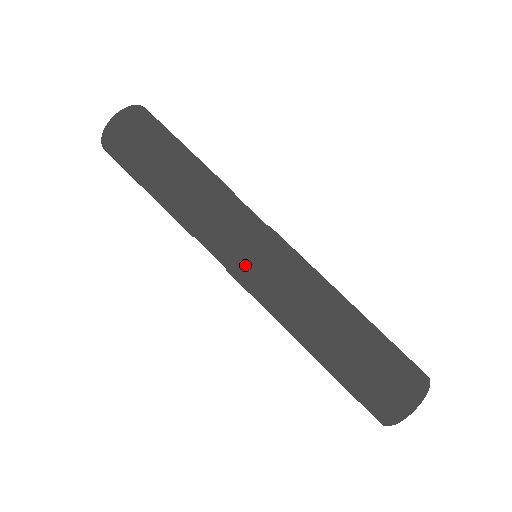
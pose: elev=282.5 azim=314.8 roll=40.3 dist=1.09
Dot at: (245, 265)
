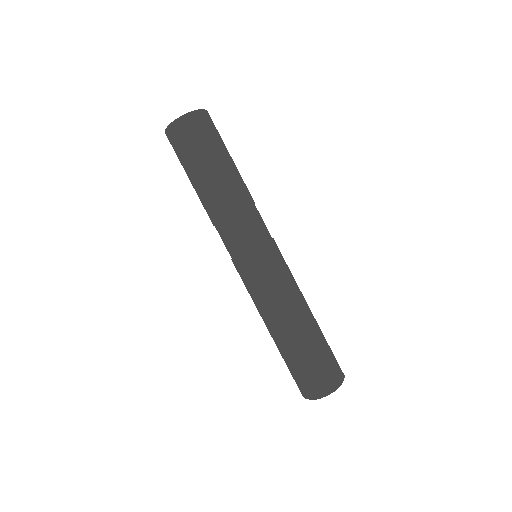
Dot at: (236, 269)
